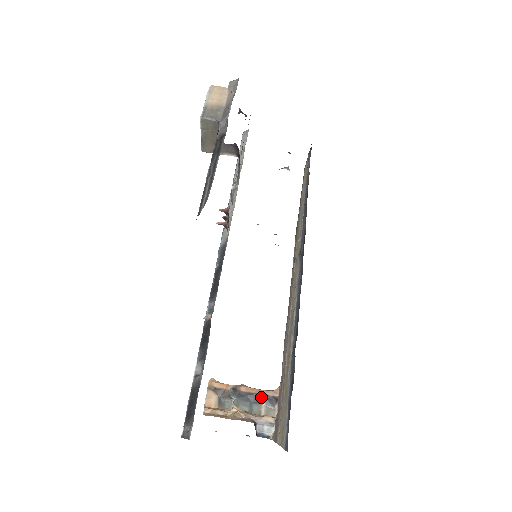
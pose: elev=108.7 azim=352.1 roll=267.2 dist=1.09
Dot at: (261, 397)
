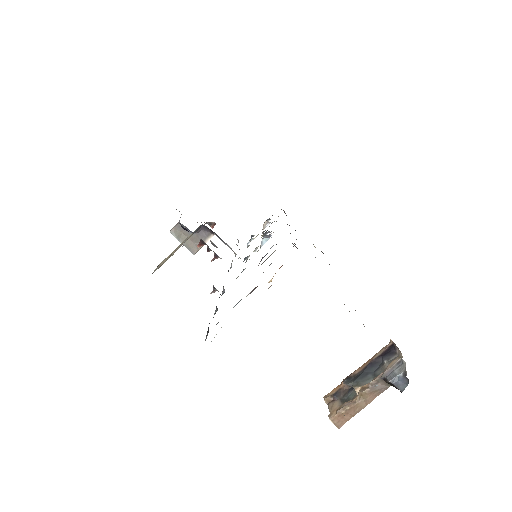
Dot at: (378, 360)
